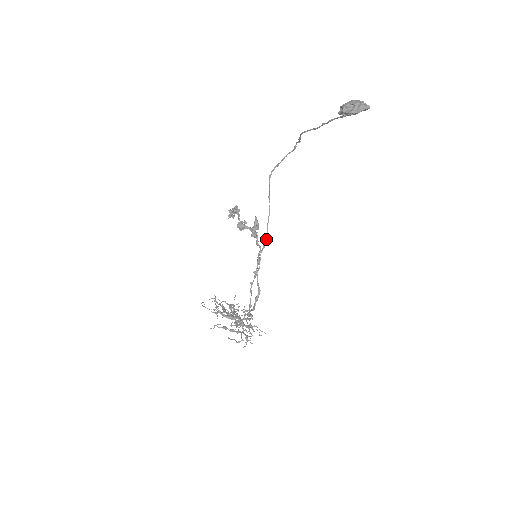
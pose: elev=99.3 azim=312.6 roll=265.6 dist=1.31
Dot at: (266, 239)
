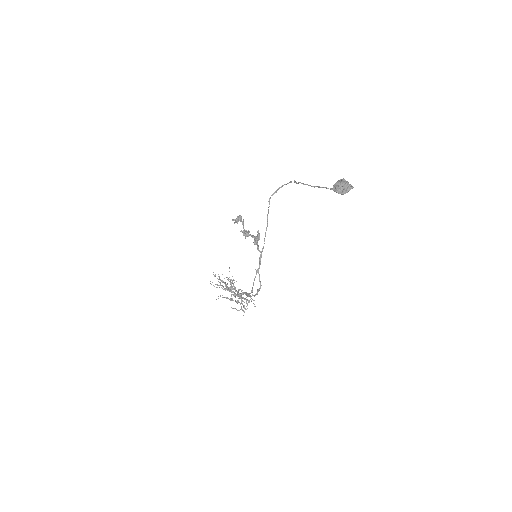
Dot at: occluded
